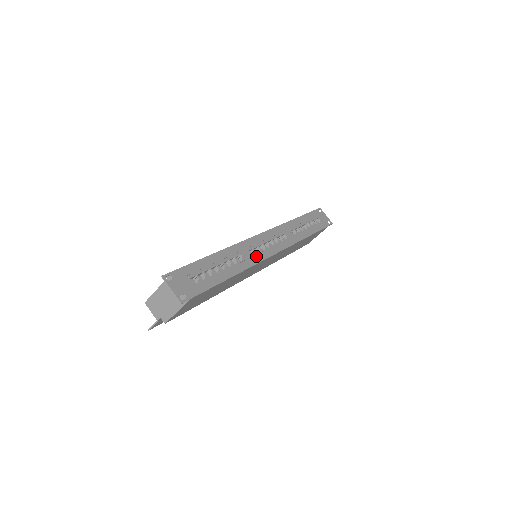
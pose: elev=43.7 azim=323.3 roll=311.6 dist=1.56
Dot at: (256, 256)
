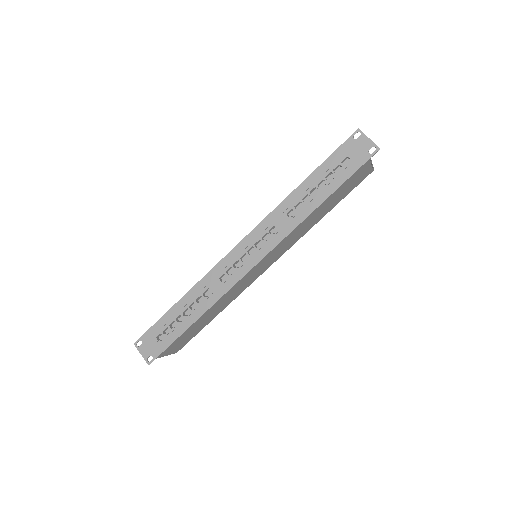
Dot at: (227, 282)
